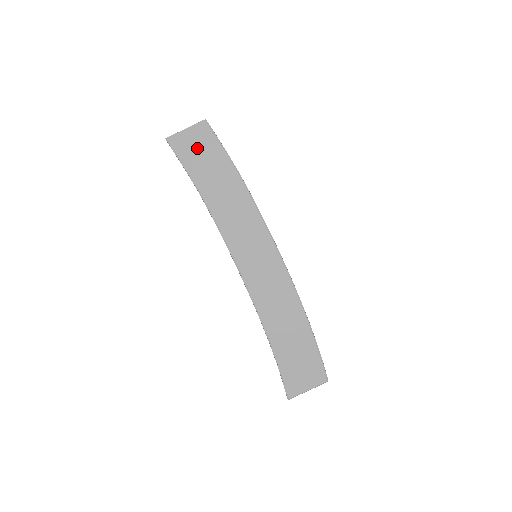
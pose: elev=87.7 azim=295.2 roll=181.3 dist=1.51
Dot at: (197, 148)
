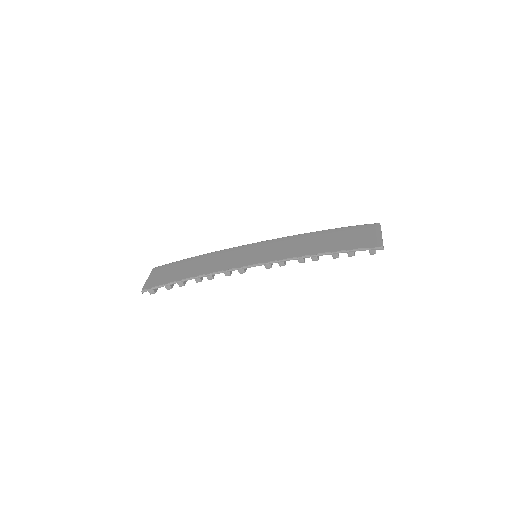
Dot at: (163, 275)
